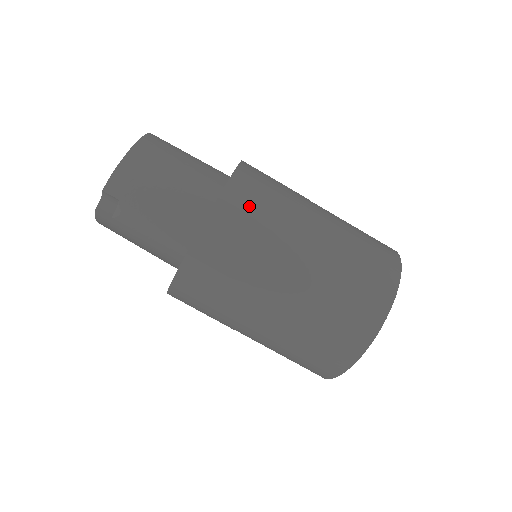
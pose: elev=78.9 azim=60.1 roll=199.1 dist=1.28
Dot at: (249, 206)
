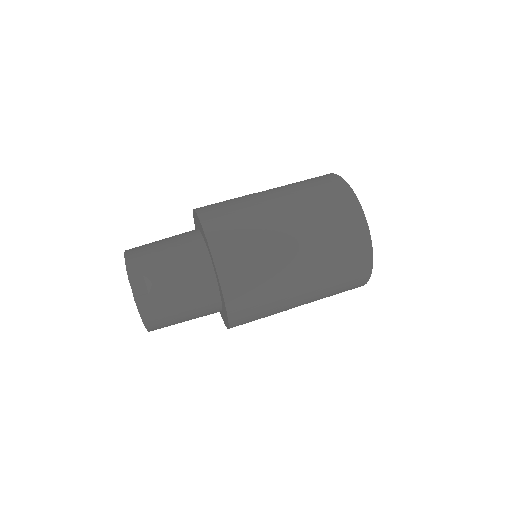
Dot at: (219, 208)
